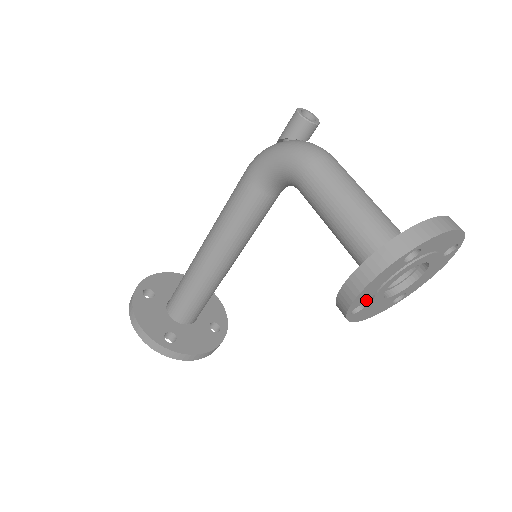
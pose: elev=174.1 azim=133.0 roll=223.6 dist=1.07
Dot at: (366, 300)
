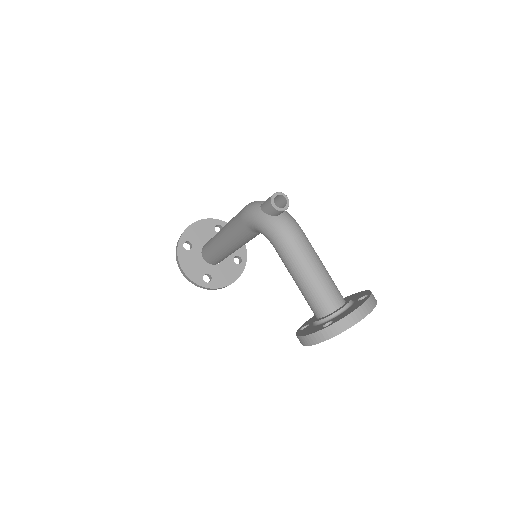
Dot at: occluded
